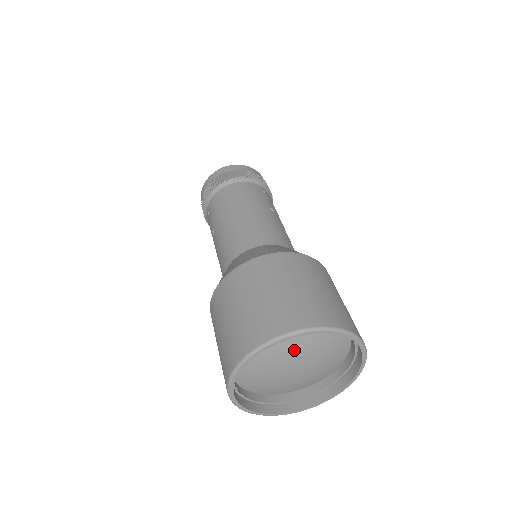
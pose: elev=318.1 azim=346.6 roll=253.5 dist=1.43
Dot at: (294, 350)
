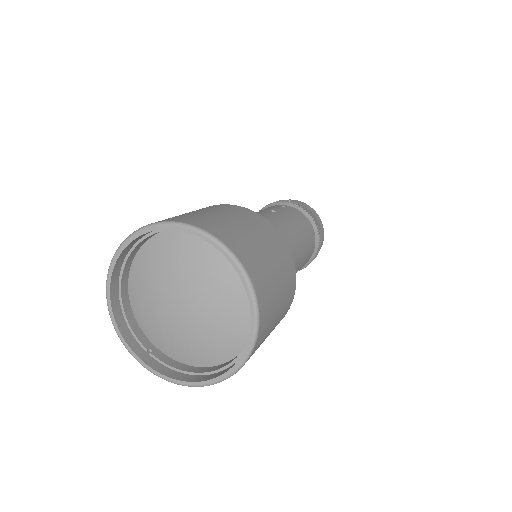
Dot at: (162, 277)
